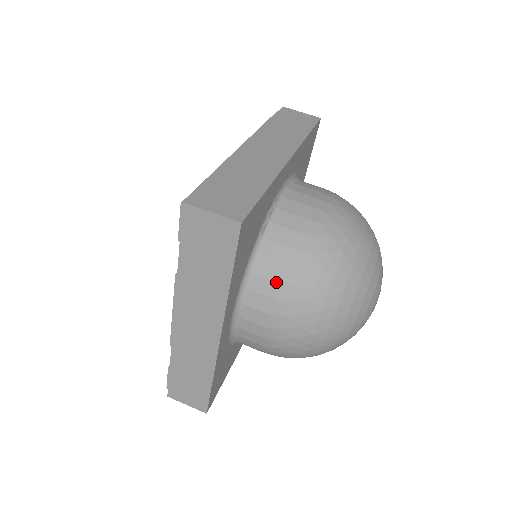
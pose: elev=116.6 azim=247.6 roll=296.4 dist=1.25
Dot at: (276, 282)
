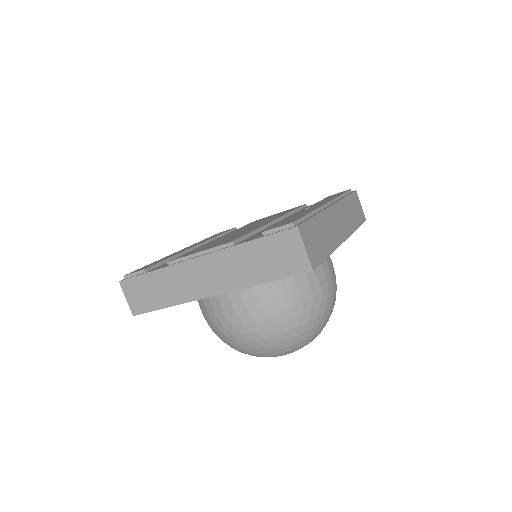
Dot at: (272, 299)
